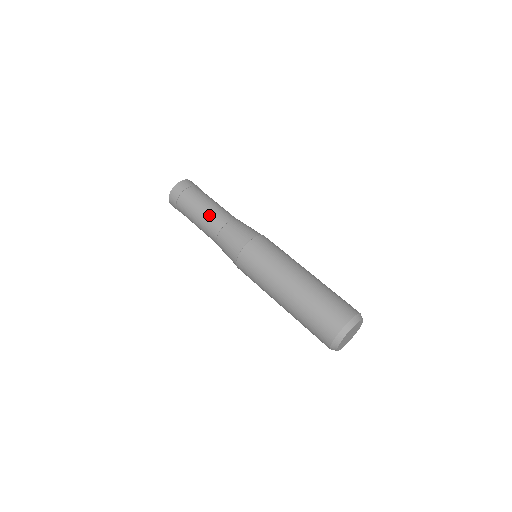
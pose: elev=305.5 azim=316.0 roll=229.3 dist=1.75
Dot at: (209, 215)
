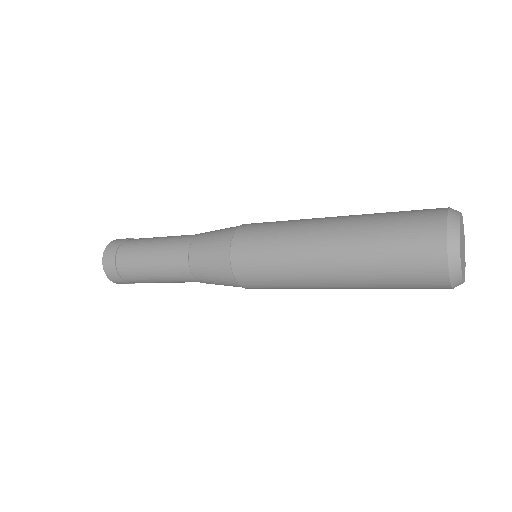
Dot at: occluded
